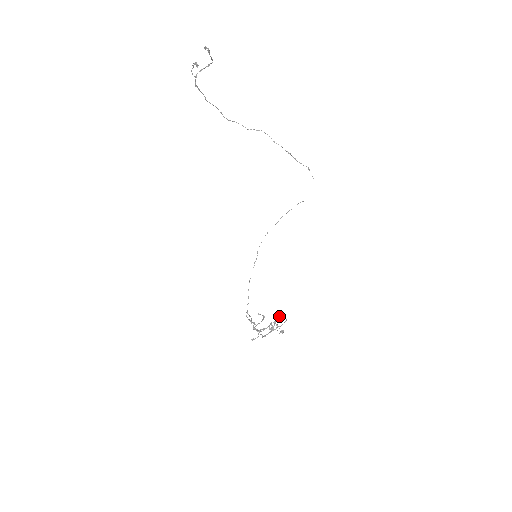
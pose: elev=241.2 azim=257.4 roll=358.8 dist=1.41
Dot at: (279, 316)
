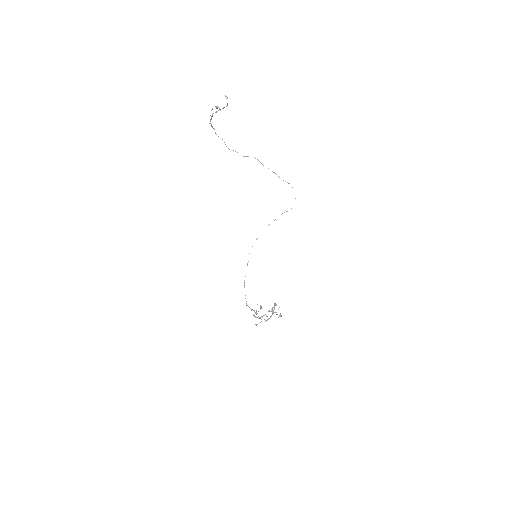
Dot at: (276, 304)
